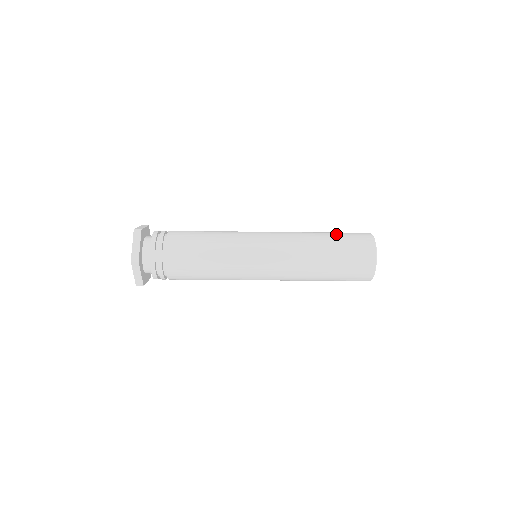
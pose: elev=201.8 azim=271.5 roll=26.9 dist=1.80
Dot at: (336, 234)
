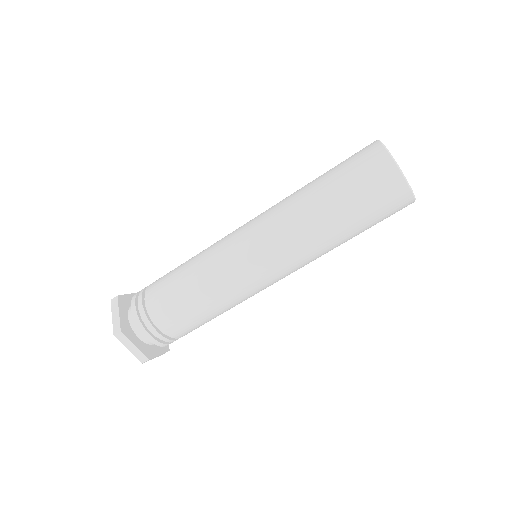
Dot at: (330, 169)
